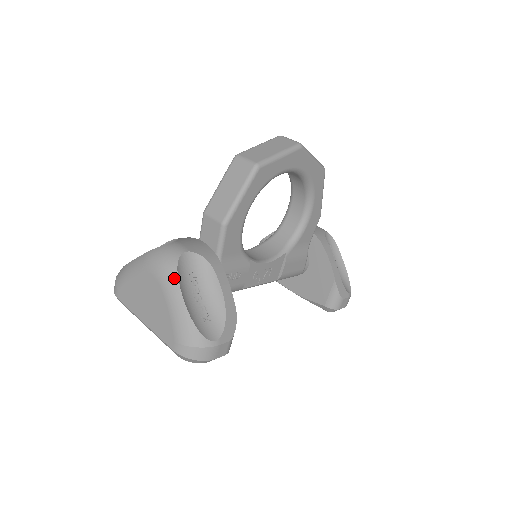
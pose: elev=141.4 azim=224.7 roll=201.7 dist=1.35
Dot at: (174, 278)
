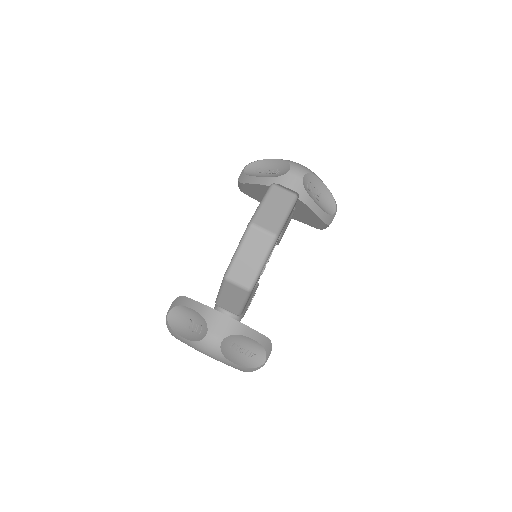
Dot at: (224, 360)
